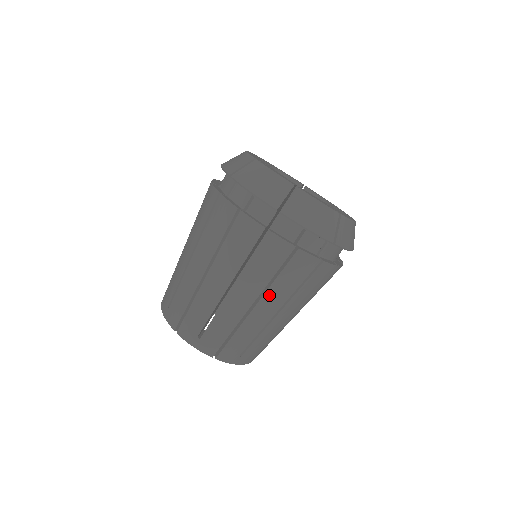
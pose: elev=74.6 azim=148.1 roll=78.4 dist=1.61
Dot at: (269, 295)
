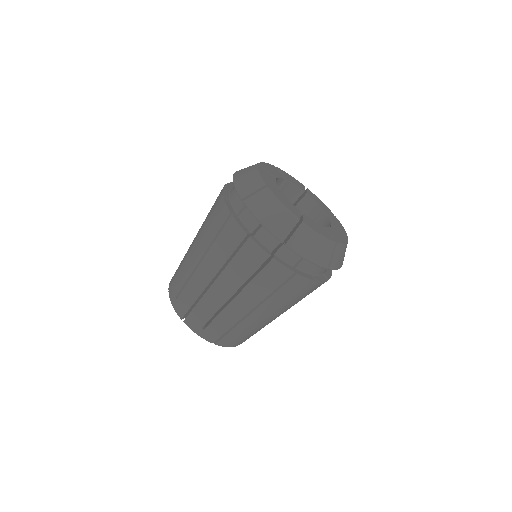
Dot at: occluded
